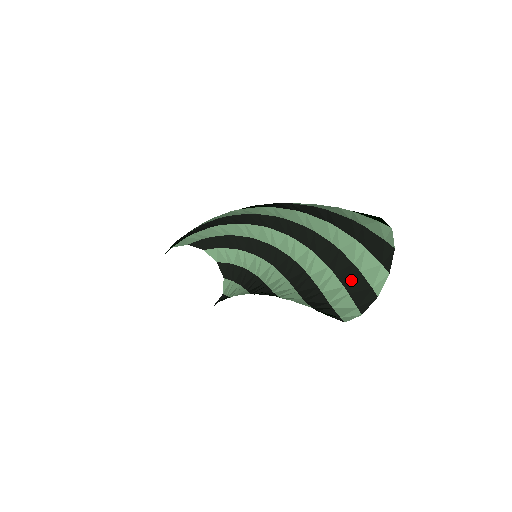
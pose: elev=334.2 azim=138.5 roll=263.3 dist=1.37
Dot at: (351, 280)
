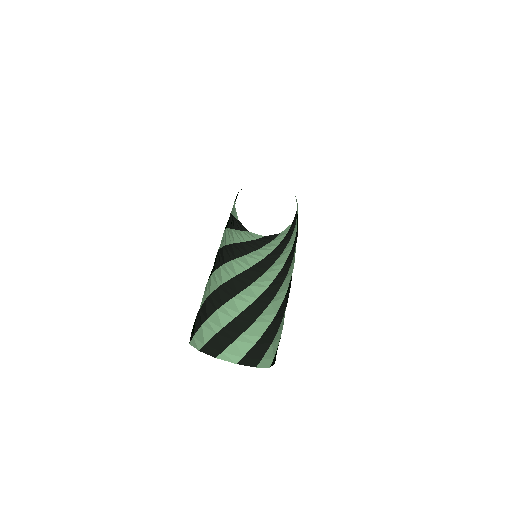
Dot at: (265, 339)
